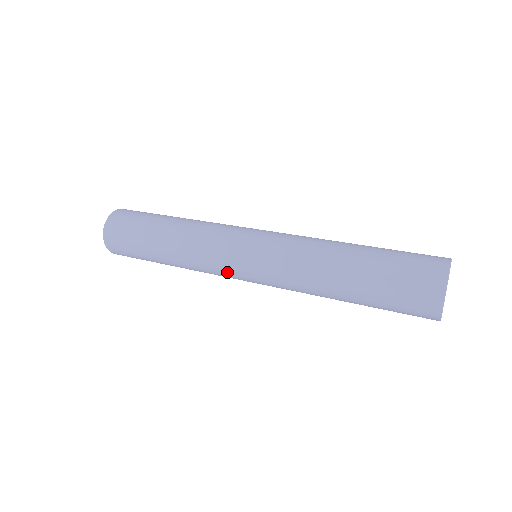
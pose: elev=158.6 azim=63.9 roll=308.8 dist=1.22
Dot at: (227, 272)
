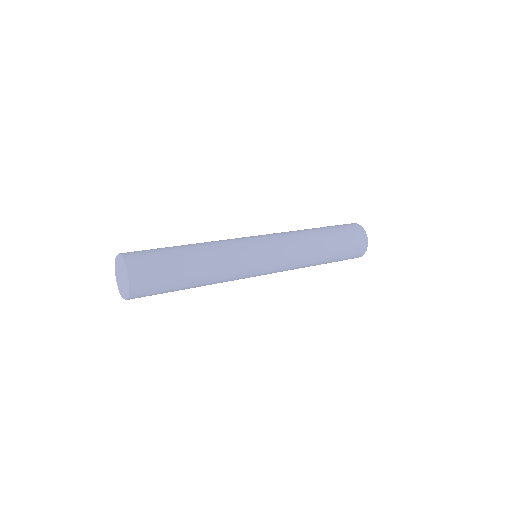
Dot at: (253, 269)
